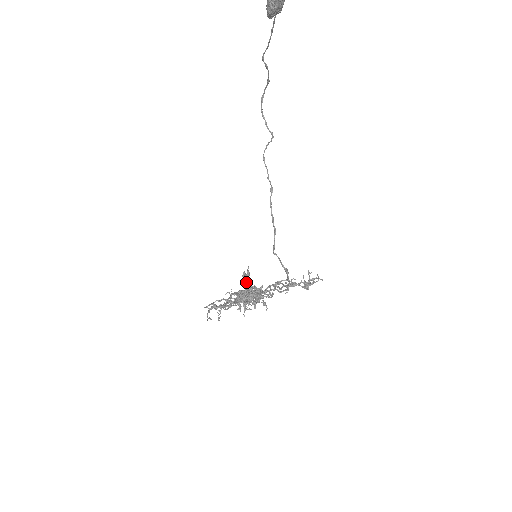
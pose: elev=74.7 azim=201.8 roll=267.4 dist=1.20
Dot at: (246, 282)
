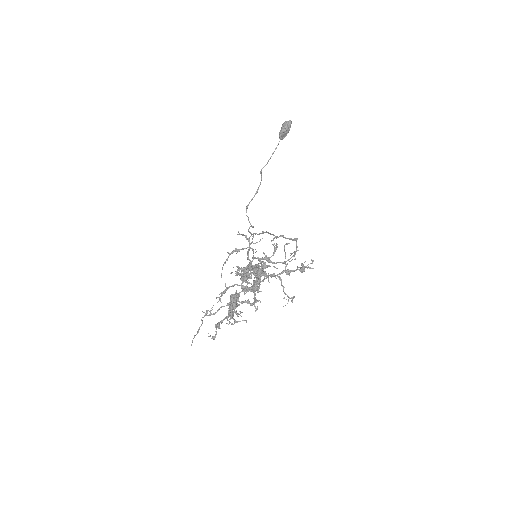
Dot at: (248, 270)
